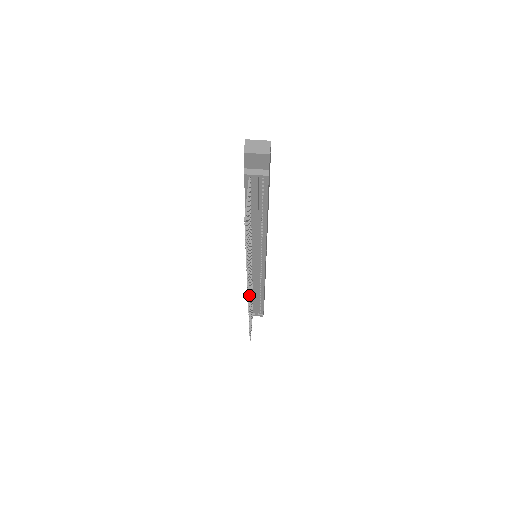
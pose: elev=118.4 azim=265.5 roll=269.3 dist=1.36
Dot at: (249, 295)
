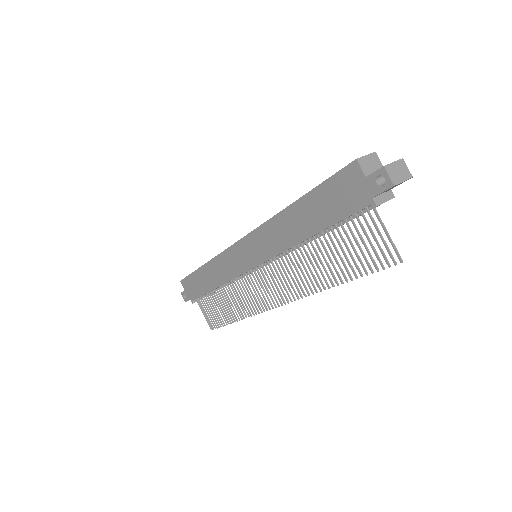
Dot at: occluded
